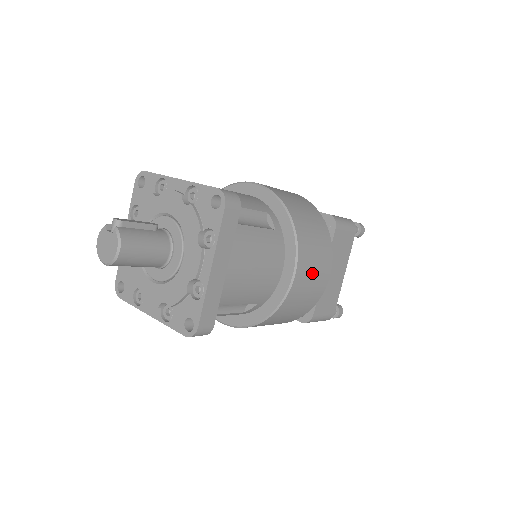
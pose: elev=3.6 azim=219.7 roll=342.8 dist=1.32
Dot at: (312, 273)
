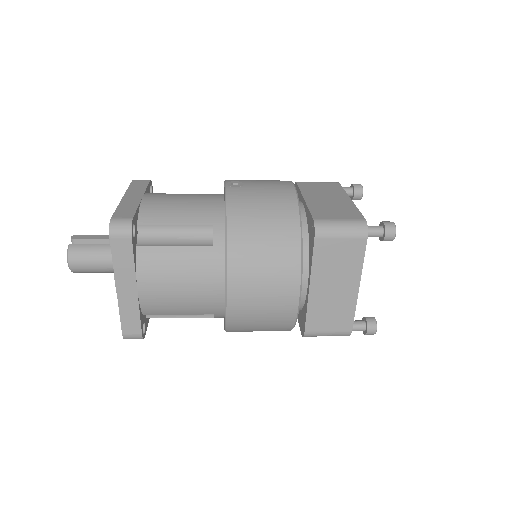
Dot at: (260, 294)
